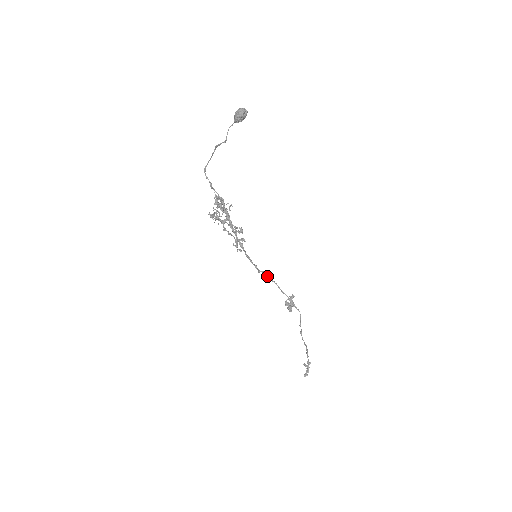
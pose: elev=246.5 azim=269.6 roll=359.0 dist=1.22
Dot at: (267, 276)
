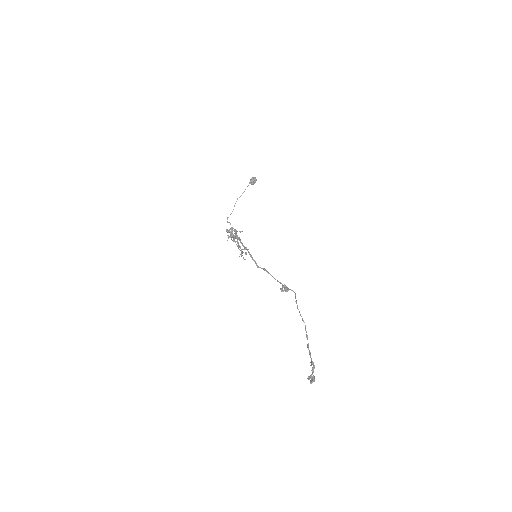
Dot at: (264, 269)
